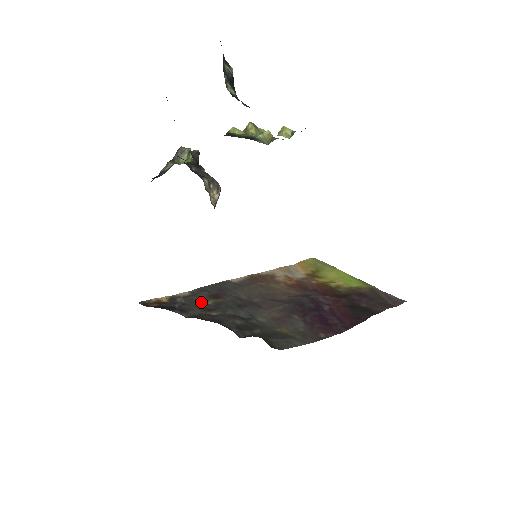
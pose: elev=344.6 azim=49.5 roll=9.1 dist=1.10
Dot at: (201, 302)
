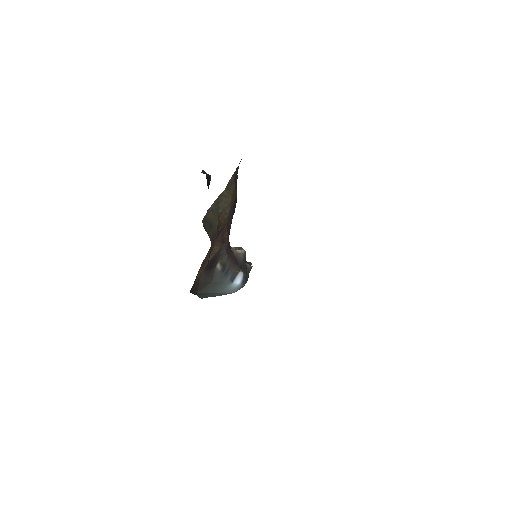
Dot at: occluded
